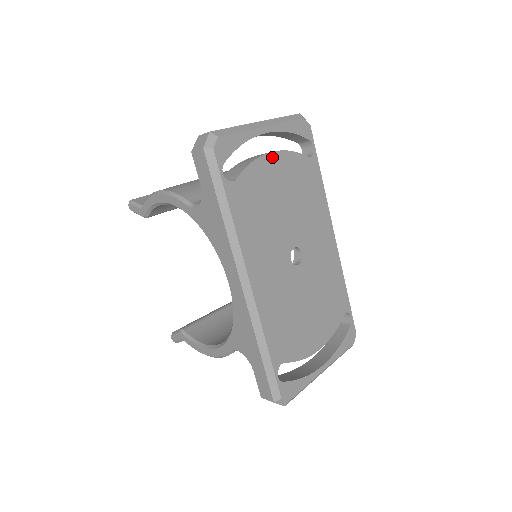
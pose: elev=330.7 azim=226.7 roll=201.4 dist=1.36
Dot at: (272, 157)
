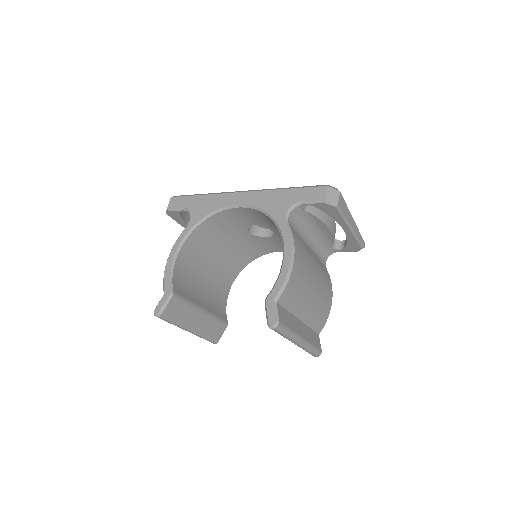
Dot at: occluded
